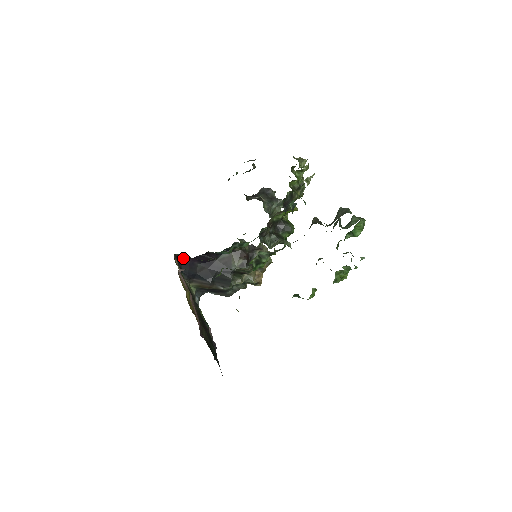
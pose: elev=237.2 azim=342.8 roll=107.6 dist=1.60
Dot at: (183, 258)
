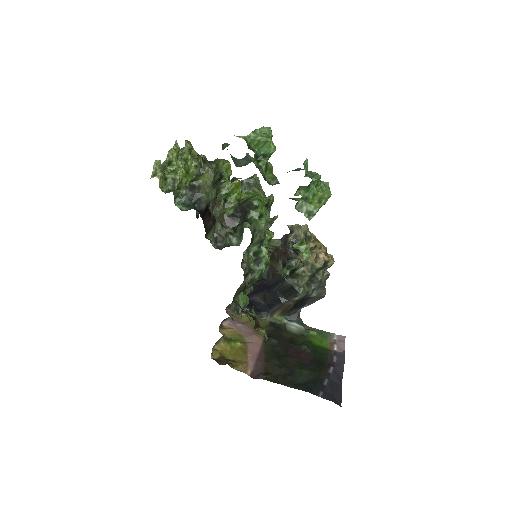
Dot at: occluded
